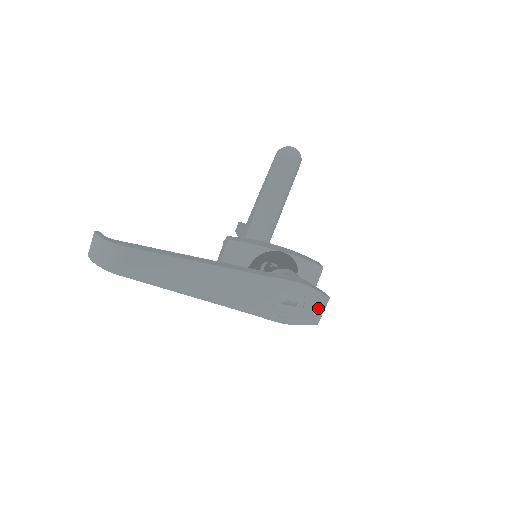
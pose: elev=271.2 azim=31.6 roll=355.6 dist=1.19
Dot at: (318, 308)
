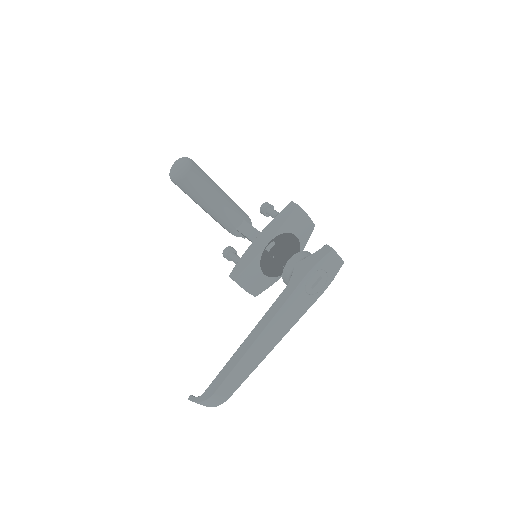
Dot at: (334, 260)
